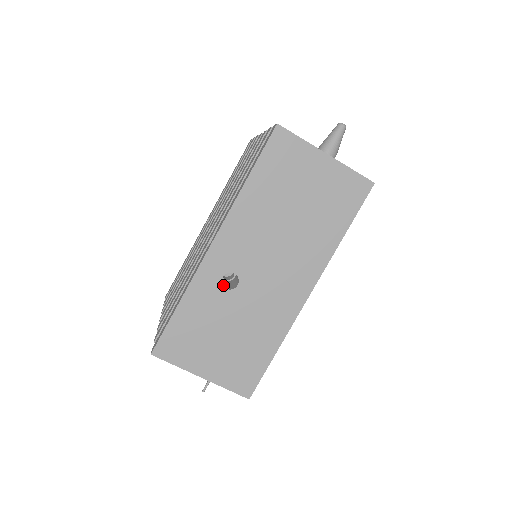
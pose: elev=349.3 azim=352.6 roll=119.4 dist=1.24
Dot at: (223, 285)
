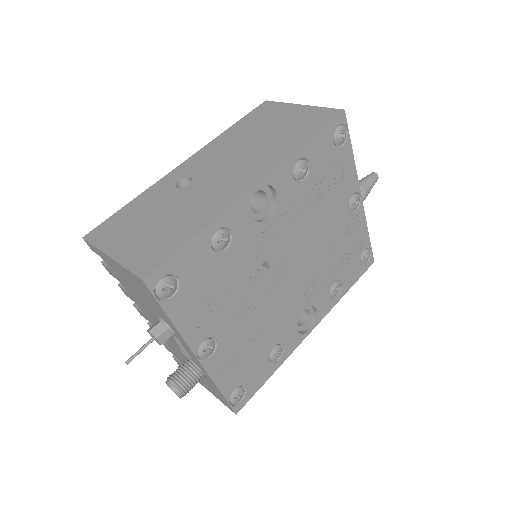
Dot at: occluded
